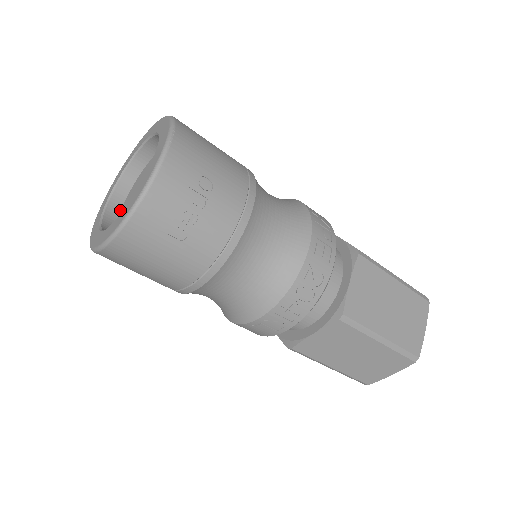
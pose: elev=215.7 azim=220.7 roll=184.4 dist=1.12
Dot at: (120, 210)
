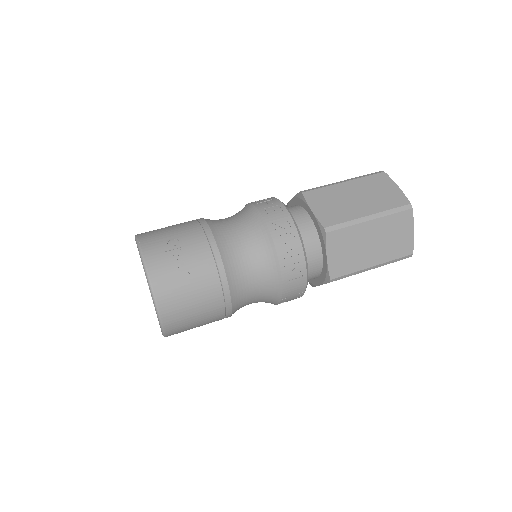
Dot at: occluded
